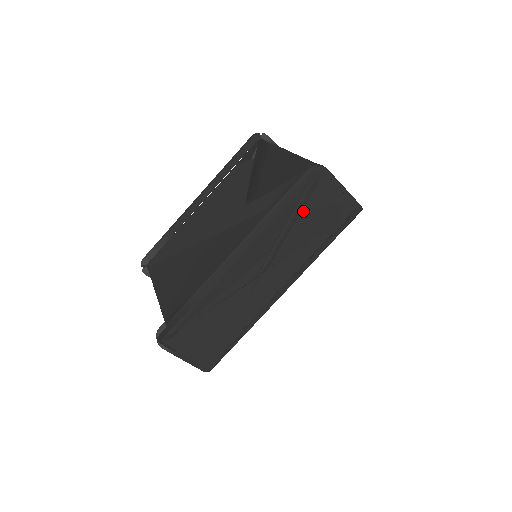
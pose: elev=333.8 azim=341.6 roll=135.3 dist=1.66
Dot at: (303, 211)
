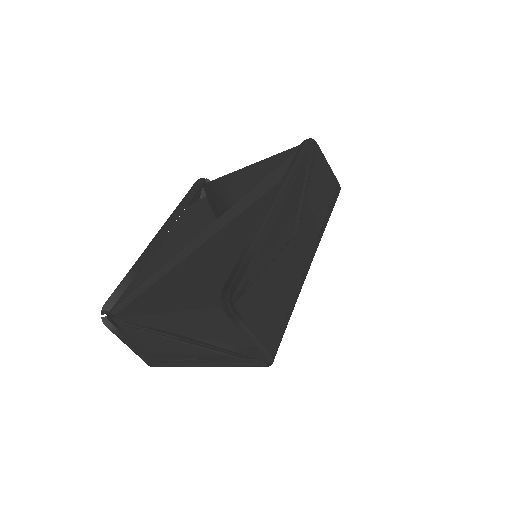
Dot at: (311, 176)
